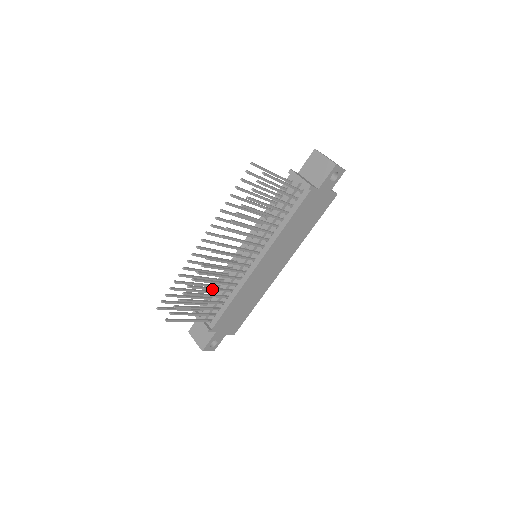
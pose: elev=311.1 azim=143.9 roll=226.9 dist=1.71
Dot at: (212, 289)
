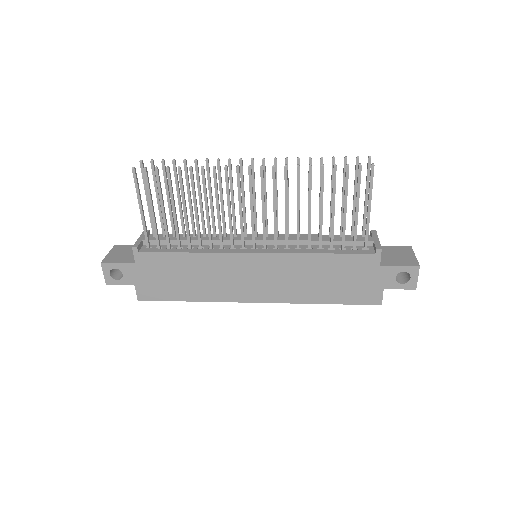
Dot at: (196, 211)
